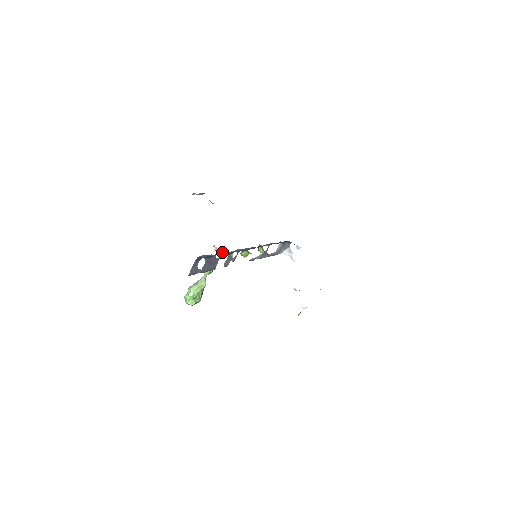
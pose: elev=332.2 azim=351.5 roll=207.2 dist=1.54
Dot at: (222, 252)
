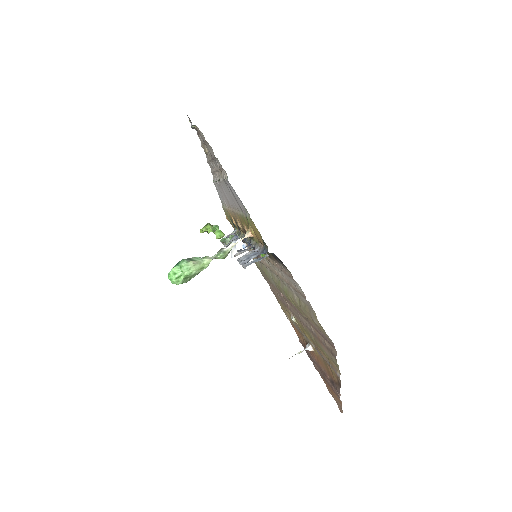
Dot at: occluded
